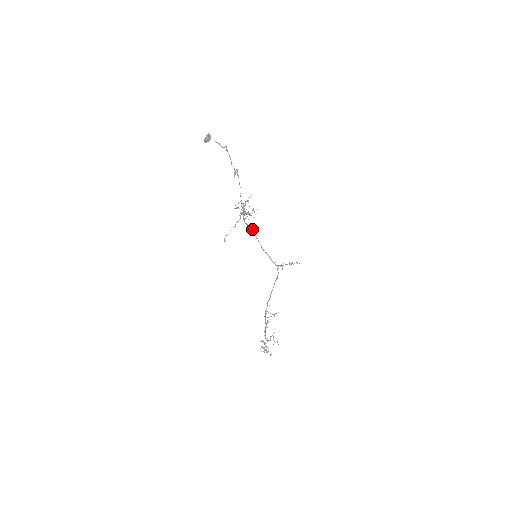
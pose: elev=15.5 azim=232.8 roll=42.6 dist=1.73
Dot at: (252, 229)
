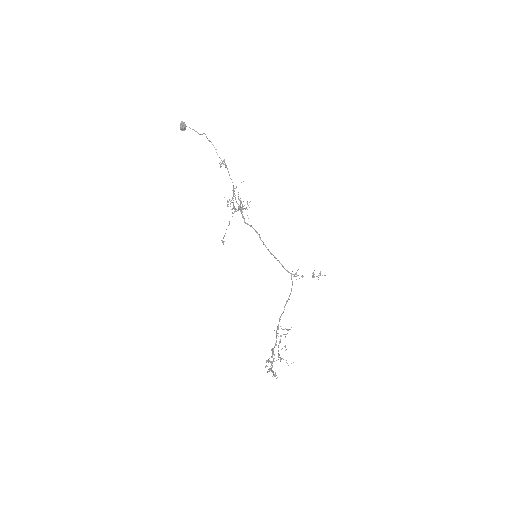
Dot at: (254, 229)
